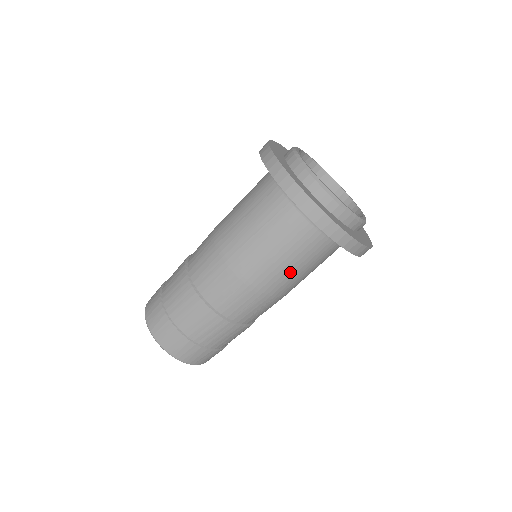
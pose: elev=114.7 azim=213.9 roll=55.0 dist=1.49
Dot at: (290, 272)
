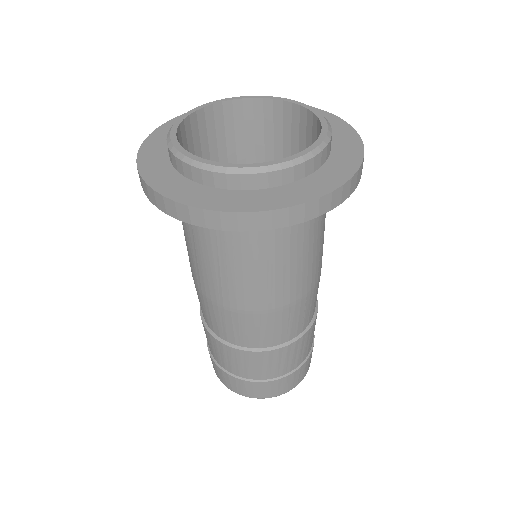
Dot at: (295, 268)
